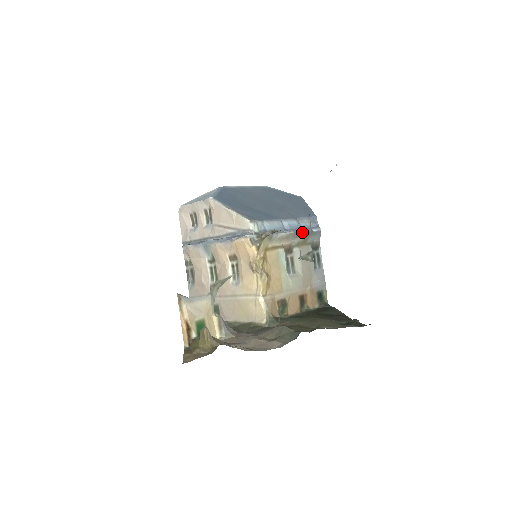
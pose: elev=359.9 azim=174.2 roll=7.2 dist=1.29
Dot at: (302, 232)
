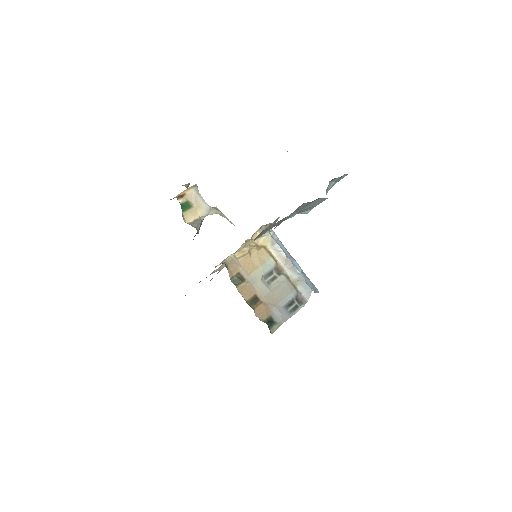
Dot at: (297, 271)
